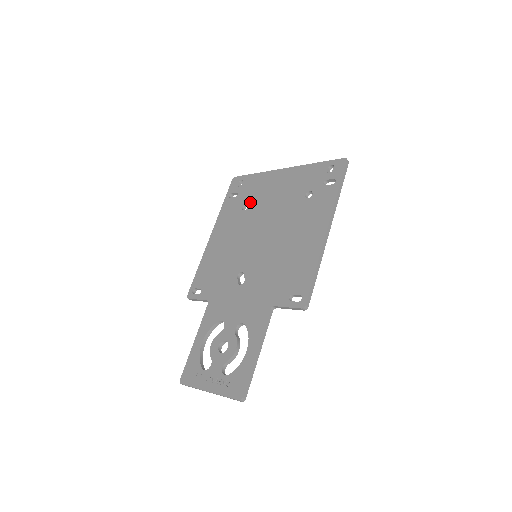
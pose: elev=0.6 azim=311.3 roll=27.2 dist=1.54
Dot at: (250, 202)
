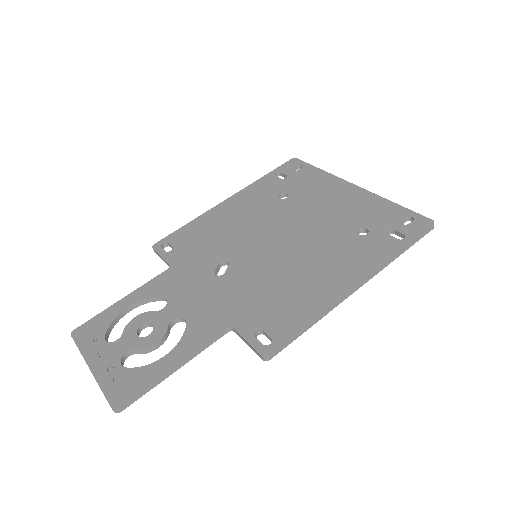
Dot at: (293, 194)
